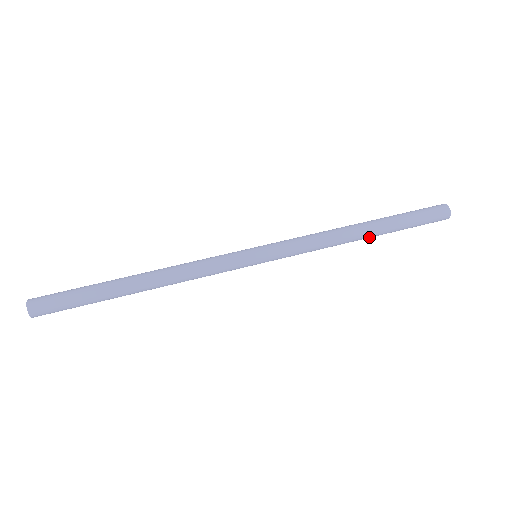
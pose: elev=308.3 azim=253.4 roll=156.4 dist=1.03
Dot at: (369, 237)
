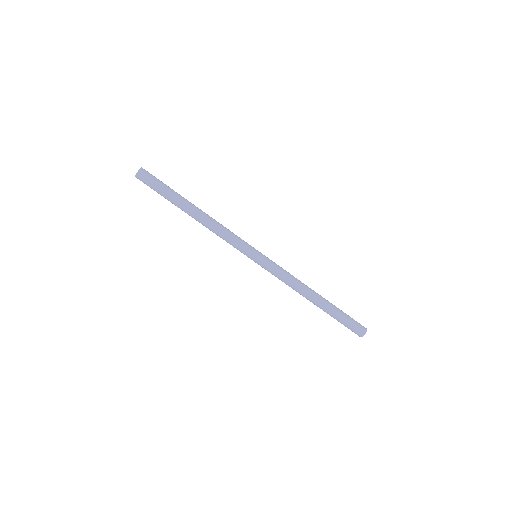
Dot at: (315, 304)
